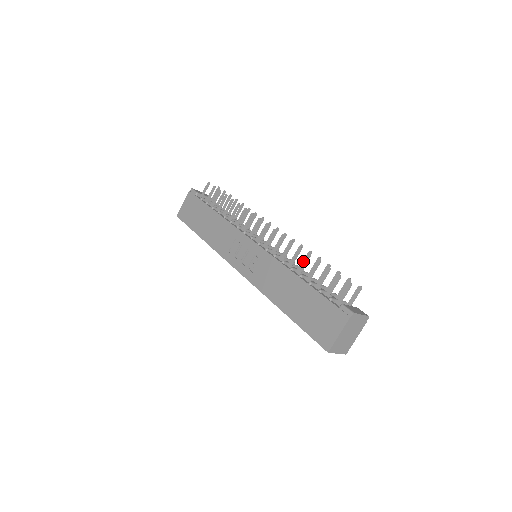
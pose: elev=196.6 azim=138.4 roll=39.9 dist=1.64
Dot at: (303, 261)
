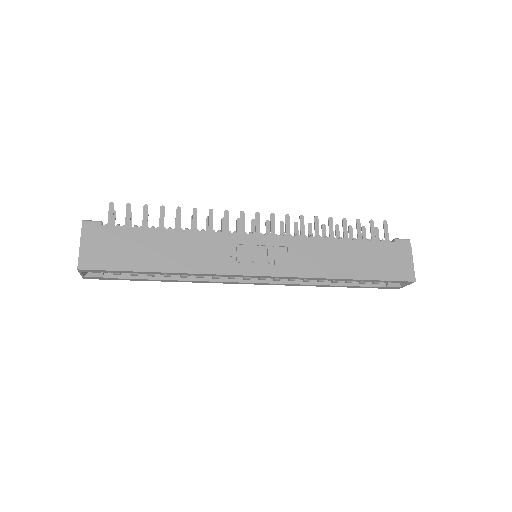
Dot at: (329, 226)
